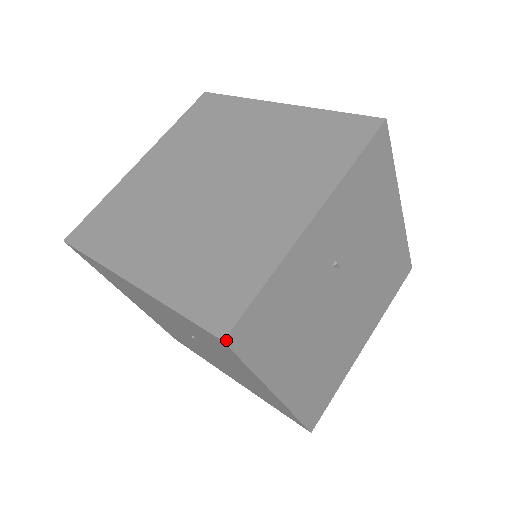
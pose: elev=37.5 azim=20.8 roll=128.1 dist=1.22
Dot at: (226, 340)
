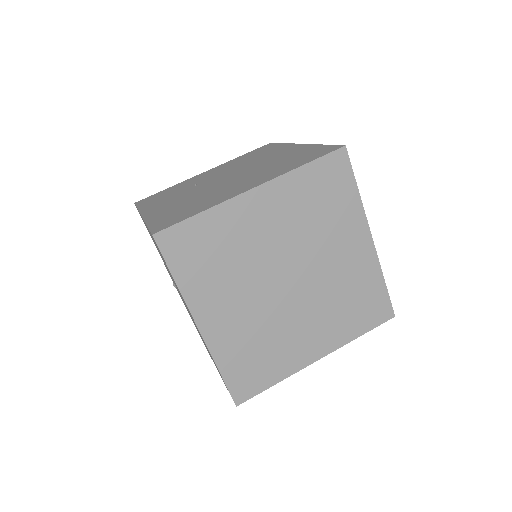
Dot at: (394, 315)
